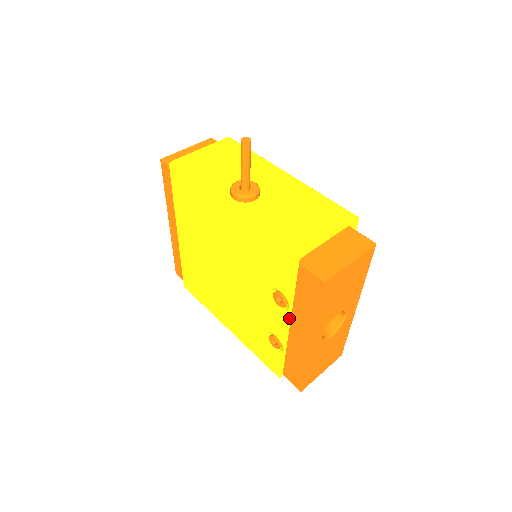
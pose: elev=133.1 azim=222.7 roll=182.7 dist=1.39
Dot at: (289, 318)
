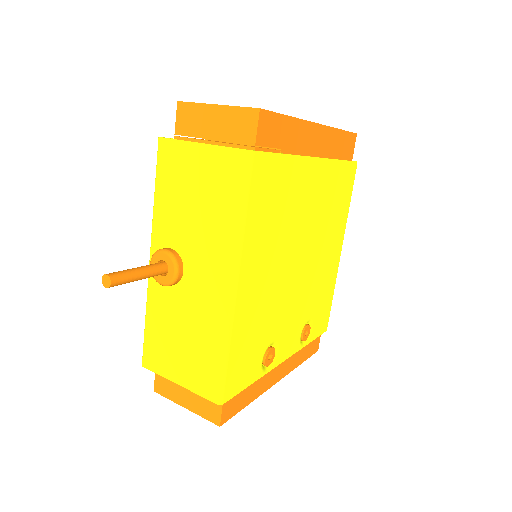
Dot at: occluded
